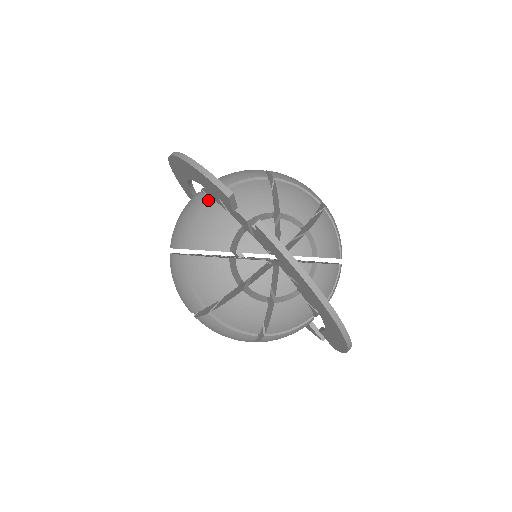
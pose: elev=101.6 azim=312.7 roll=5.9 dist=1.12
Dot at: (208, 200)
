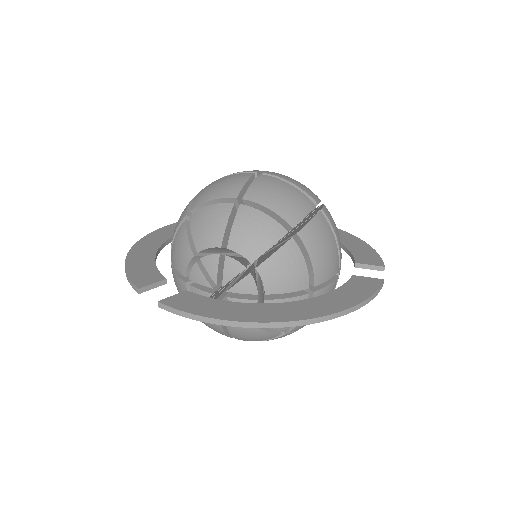
Dot at: occluded
